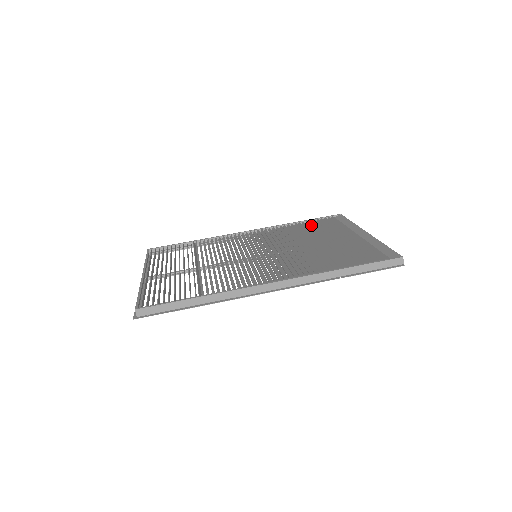
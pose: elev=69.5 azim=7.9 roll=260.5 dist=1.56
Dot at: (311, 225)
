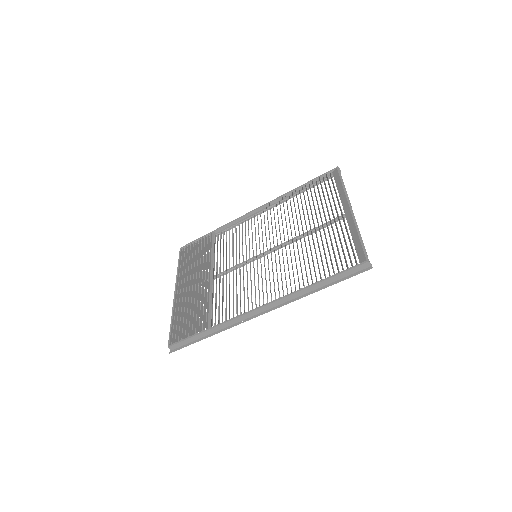
Dot at: (307, 194)
